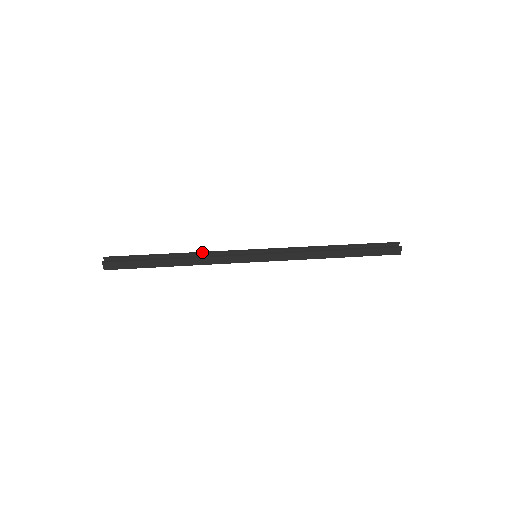
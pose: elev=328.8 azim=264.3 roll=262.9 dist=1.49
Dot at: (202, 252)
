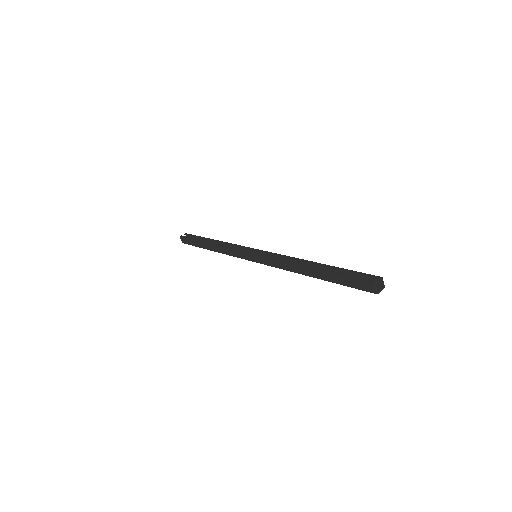
Dot at: (227, 243)
